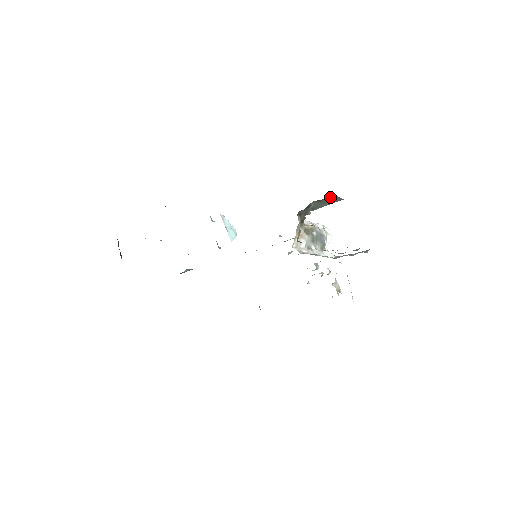
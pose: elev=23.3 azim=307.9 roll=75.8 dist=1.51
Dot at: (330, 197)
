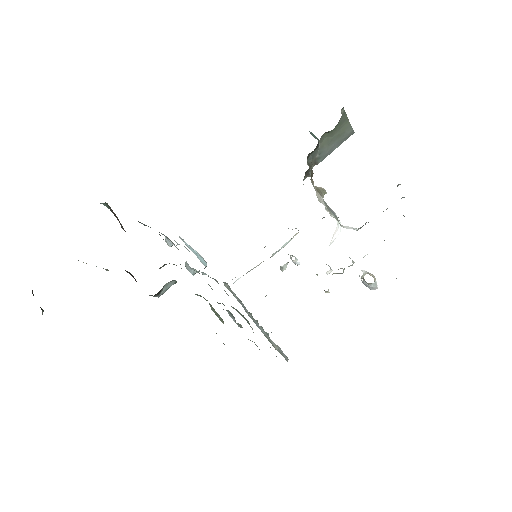
Dot at: (342, 125)
